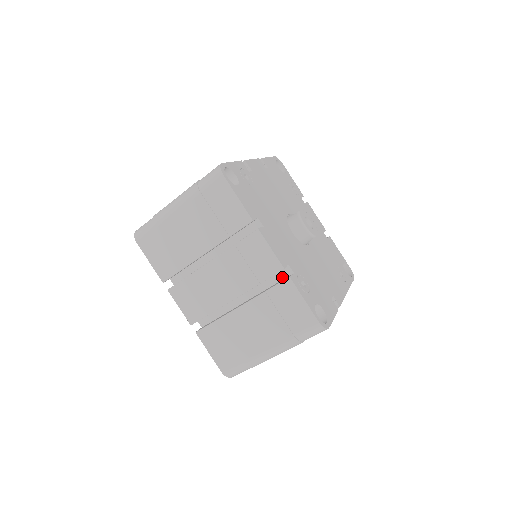
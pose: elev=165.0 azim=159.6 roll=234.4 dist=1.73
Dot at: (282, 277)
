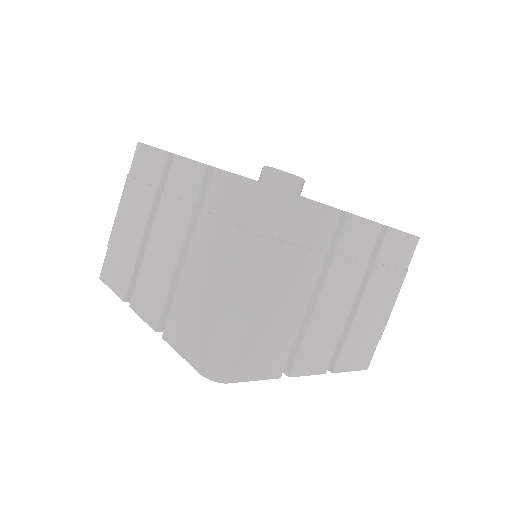
Dot at: occluded
